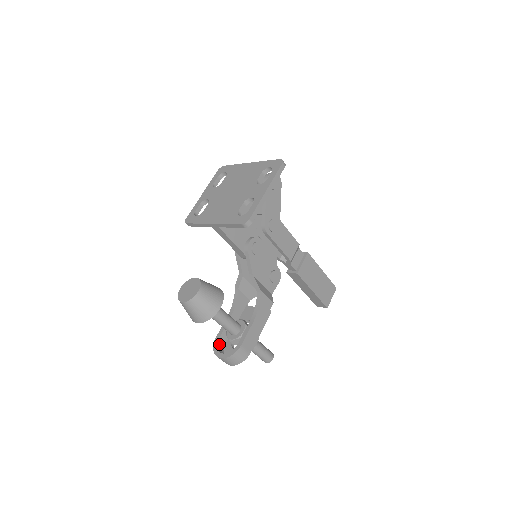
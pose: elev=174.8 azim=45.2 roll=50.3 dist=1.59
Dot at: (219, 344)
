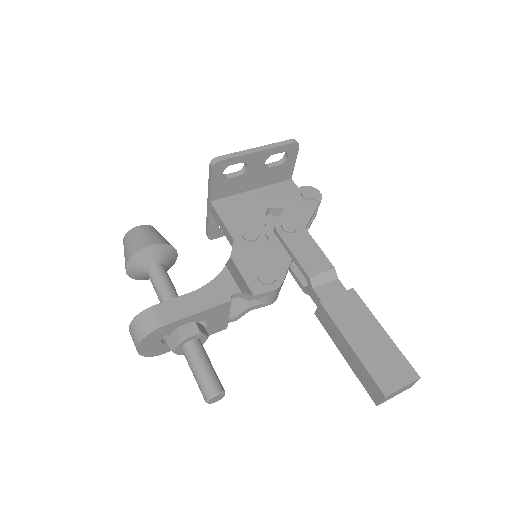
Dot at: occluded
